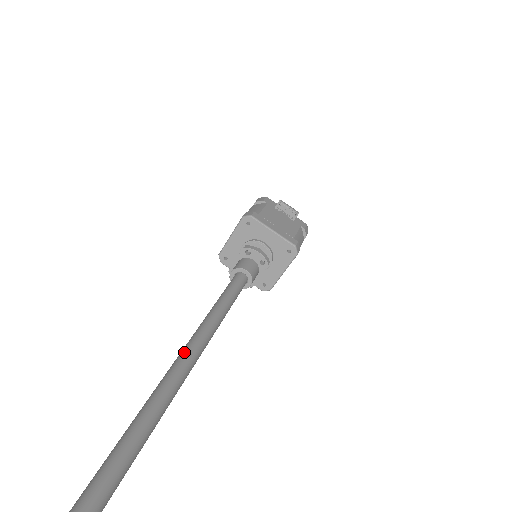
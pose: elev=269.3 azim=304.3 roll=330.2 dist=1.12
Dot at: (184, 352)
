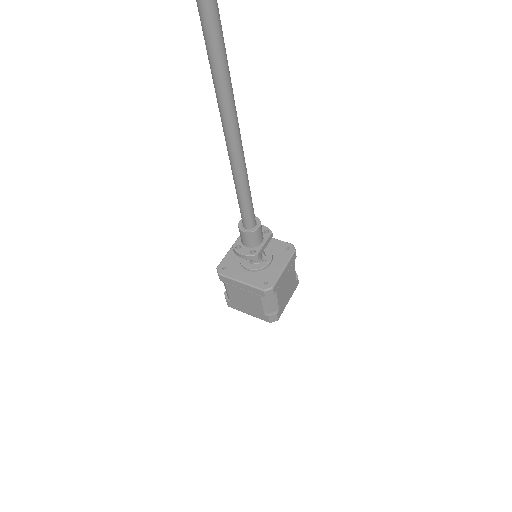
Dot at: occluded
